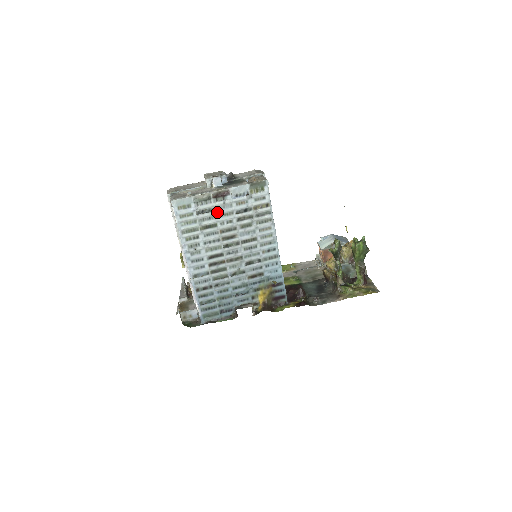
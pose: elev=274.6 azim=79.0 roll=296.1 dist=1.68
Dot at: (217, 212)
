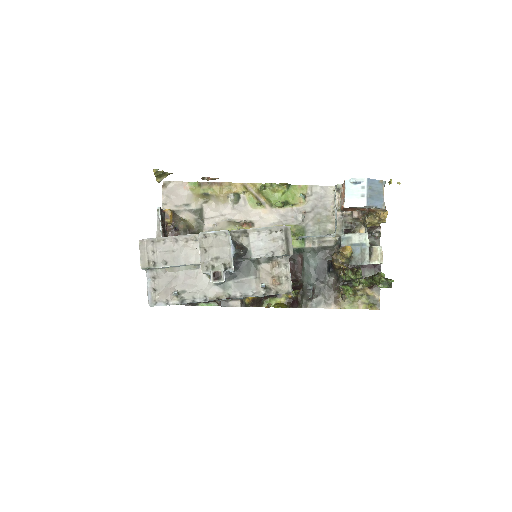
Dot at: occluded
